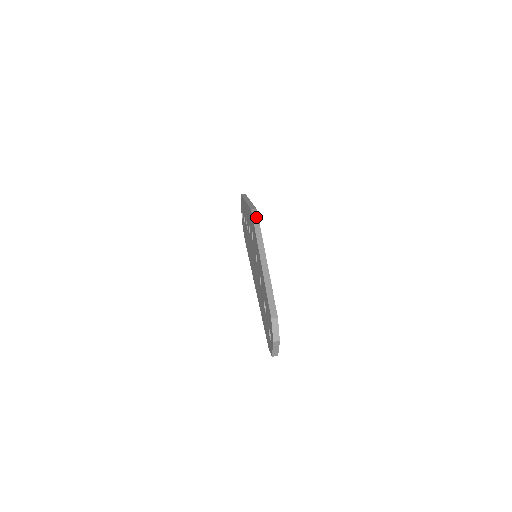
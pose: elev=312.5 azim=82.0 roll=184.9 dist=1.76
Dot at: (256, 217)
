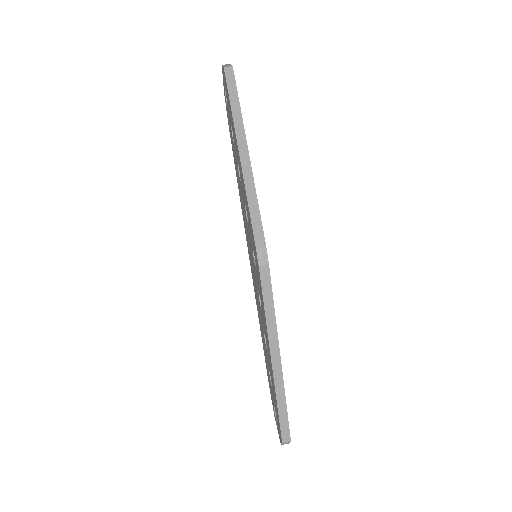
Dot at: (266, 275)
